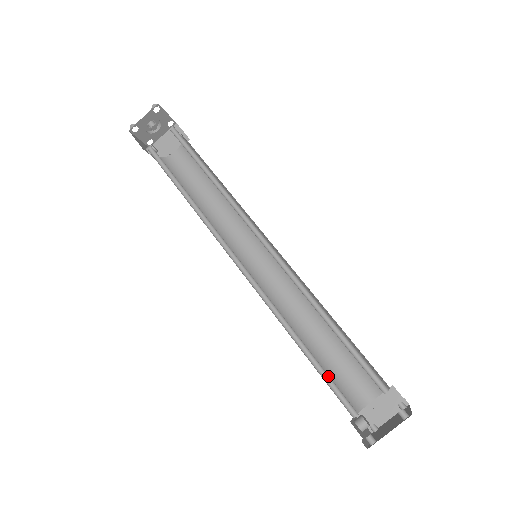
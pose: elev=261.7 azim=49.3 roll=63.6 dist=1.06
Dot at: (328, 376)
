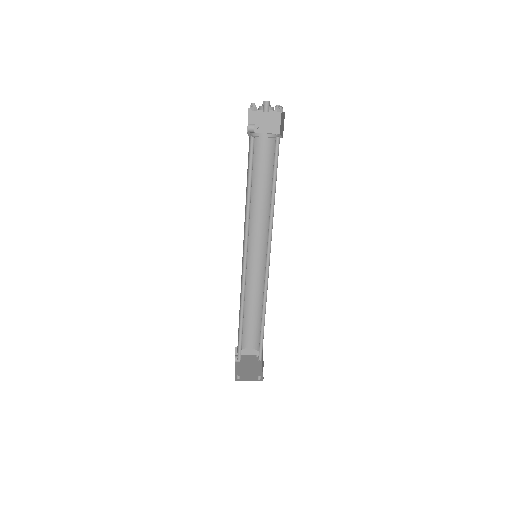
Dot at: occluded
